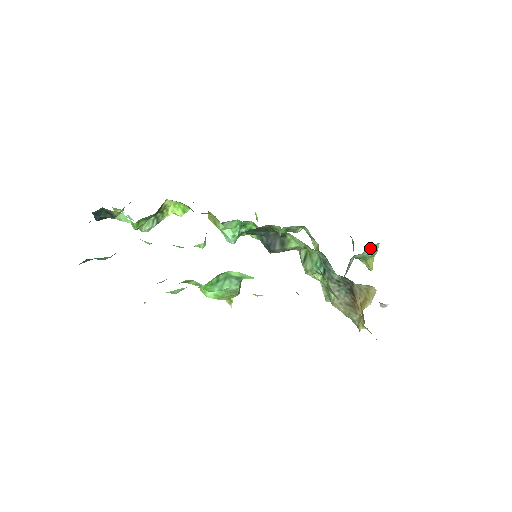
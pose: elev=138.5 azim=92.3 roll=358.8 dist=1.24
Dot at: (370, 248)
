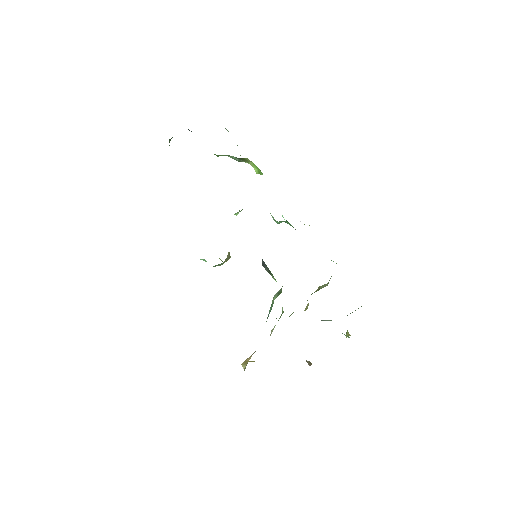
Dot at: occluded
